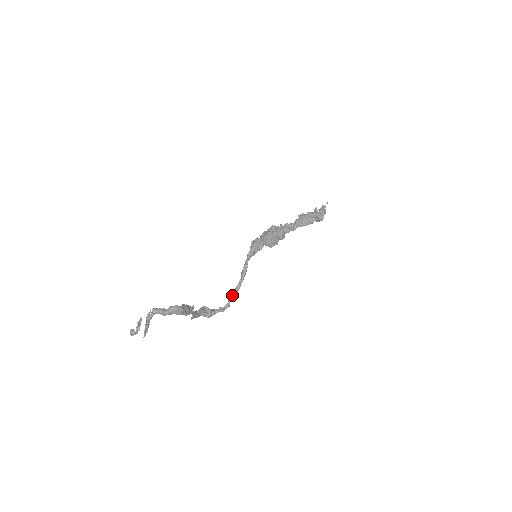
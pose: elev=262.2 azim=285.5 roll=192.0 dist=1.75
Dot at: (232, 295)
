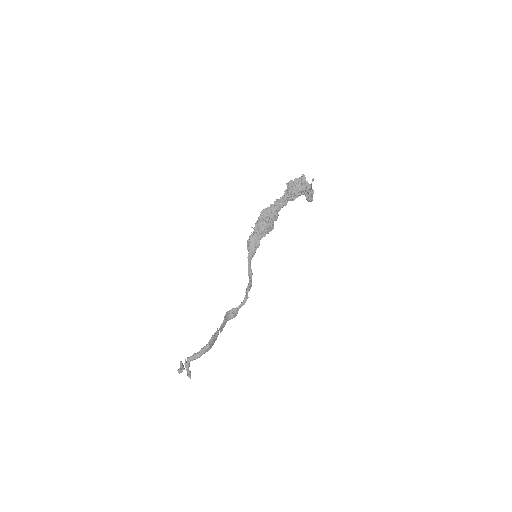
Dot at: (247, 291)
